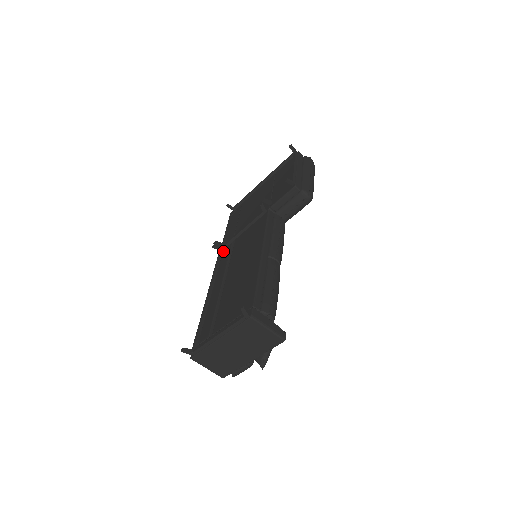
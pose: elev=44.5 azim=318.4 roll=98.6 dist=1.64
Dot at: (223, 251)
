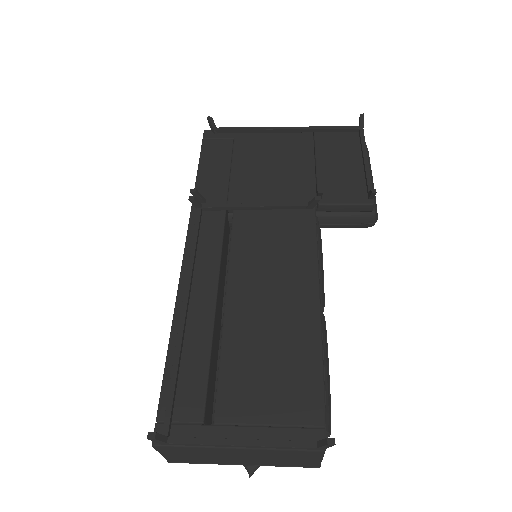
Dot at: (203, 214)
